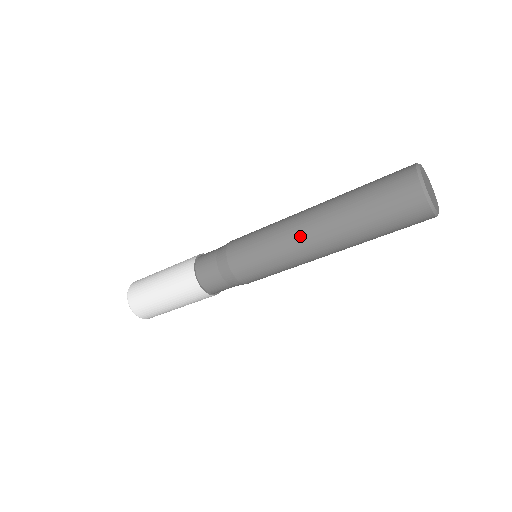
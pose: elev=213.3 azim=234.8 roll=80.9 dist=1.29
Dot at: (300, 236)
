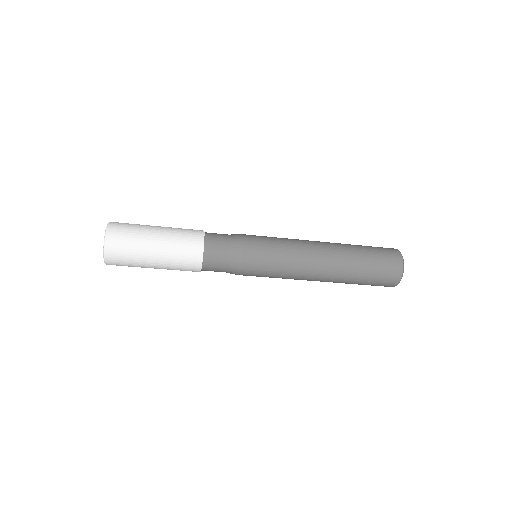
Dot at: (310, 278)
